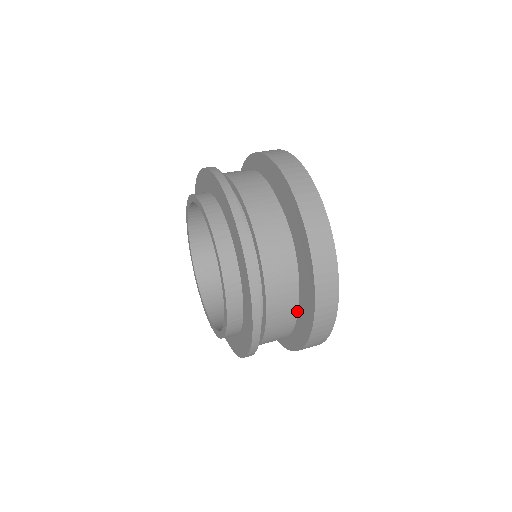
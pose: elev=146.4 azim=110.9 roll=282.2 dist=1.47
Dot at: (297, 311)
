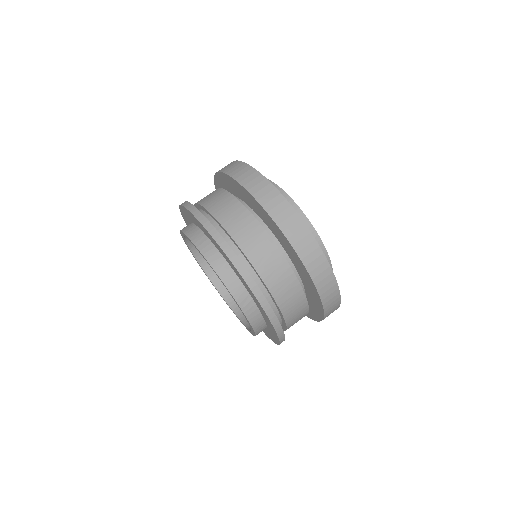
Dot at: occluded
